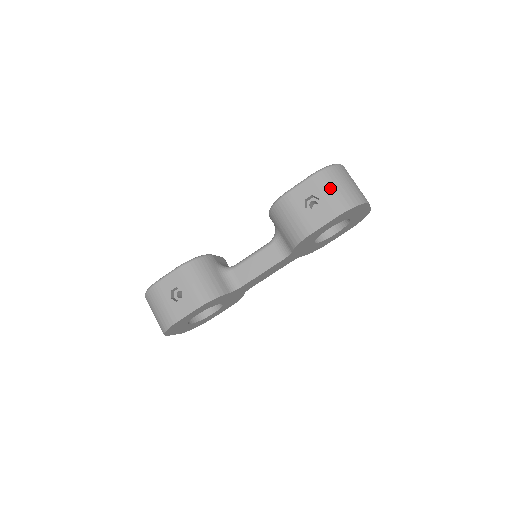
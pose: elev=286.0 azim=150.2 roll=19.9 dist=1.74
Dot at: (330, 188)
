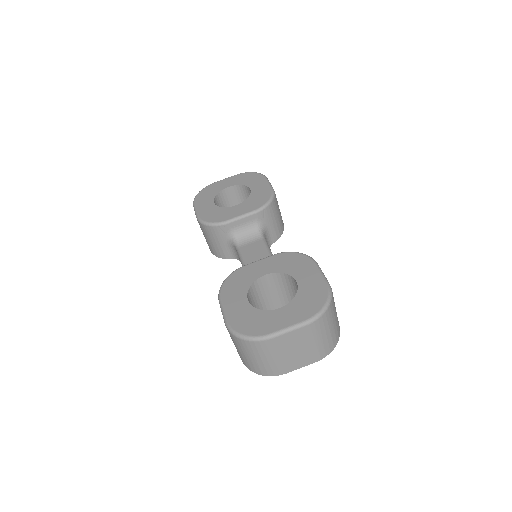
Dot at: (235, 345)
